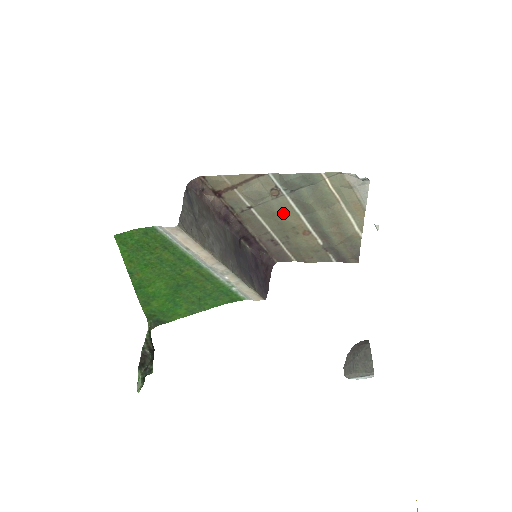
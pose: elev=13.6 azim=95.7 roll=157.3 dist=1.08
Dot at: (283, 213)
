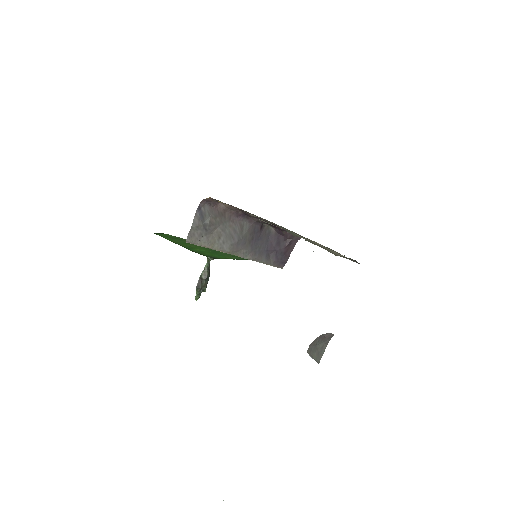
Dot at: occluded
